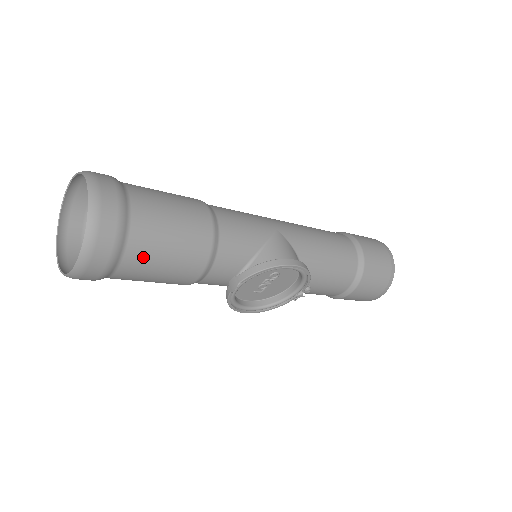
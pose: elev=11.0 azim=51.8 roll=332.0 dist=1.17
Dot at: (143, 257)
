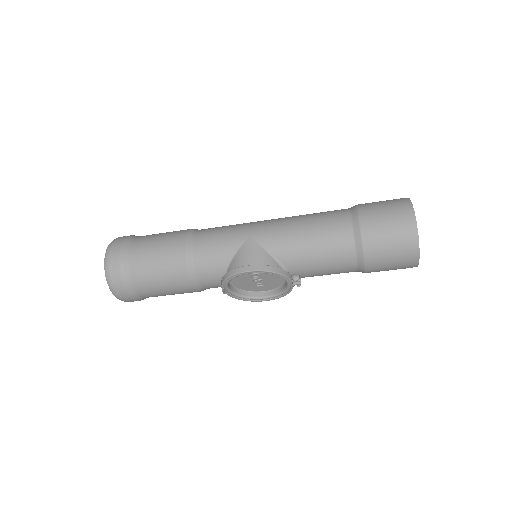
Dot at: (147, 287)
